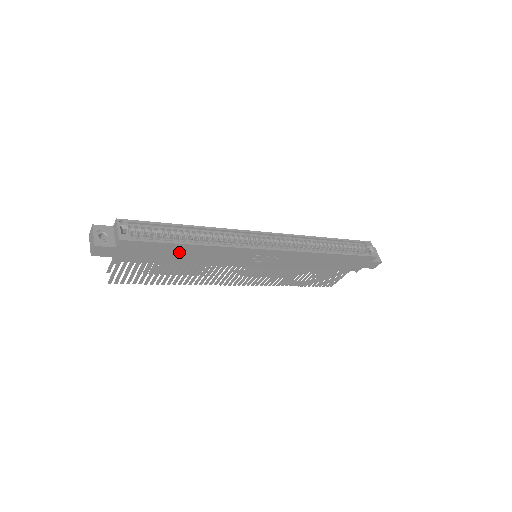
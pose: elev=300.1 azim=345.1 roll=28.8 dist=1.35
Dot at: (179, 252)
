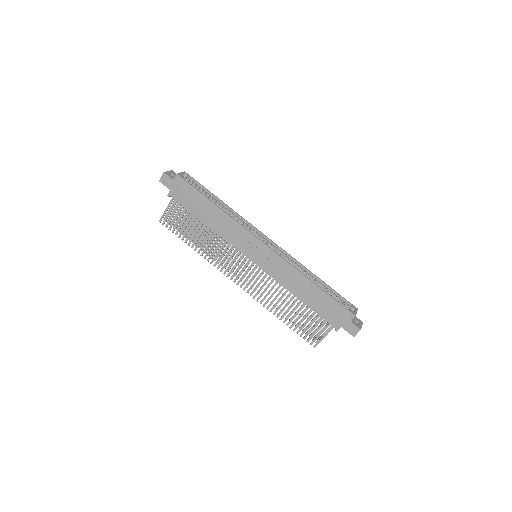
Dot at: (205, 207)
